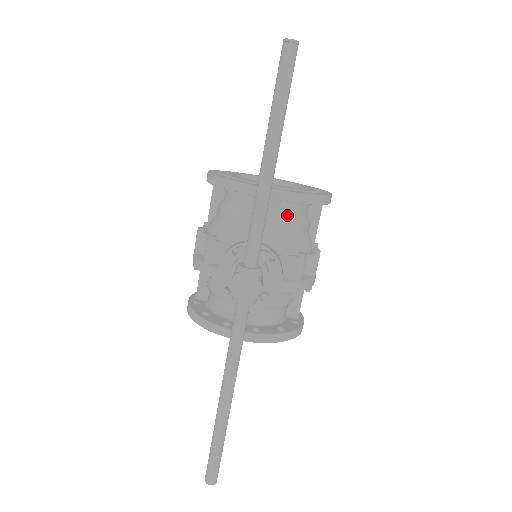
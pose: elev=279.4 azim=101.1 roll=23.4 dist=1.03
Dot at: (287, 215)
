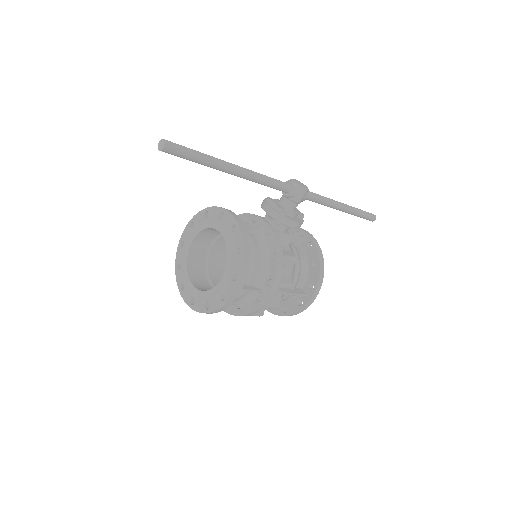
Dot at: (300, 257)
